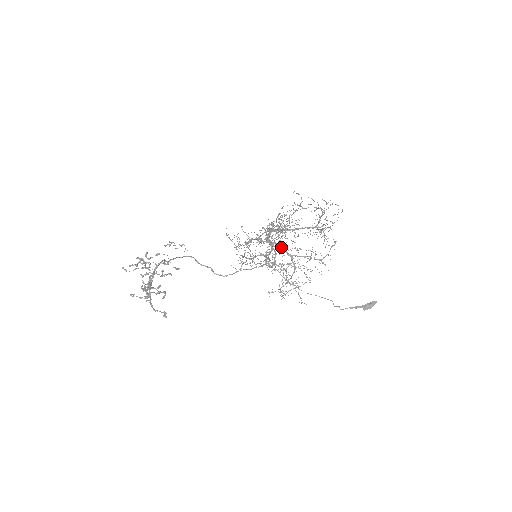
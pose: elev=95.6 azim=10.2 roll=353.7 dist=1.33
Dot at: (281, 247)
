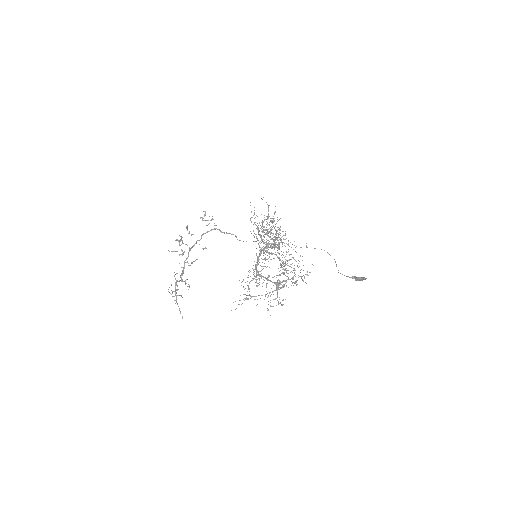
Dot at: occluded
